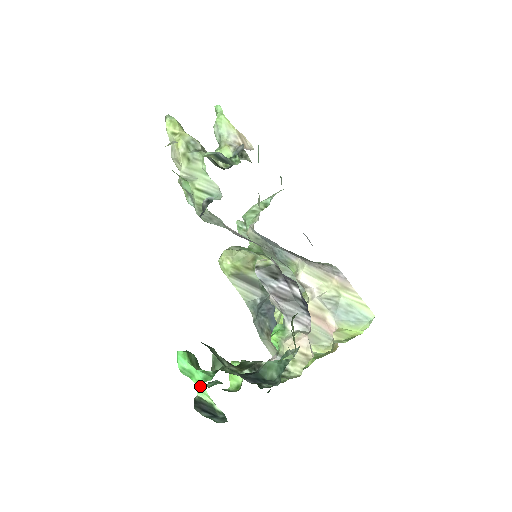
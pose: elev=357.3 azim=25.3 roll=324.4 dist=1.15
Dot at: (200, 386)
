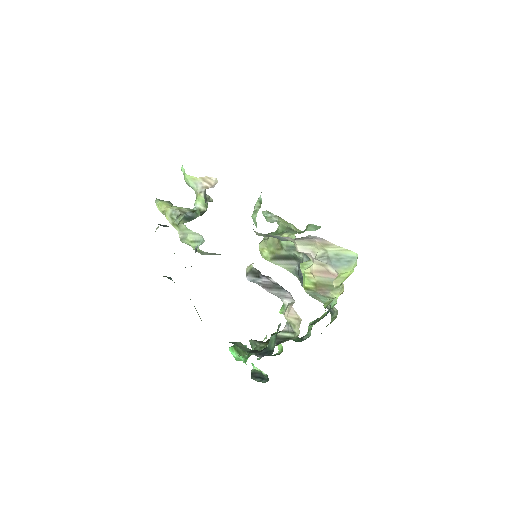
Dot at: occluded
